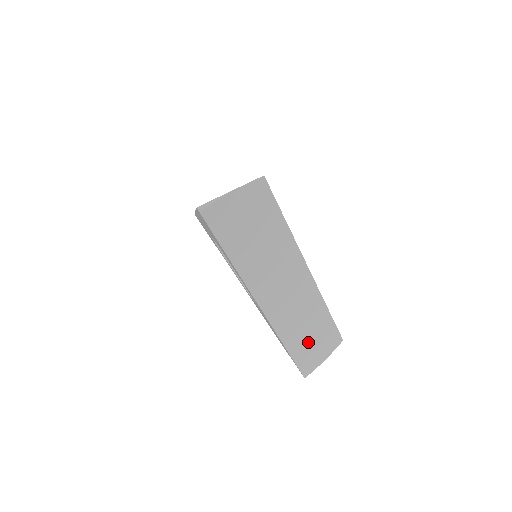
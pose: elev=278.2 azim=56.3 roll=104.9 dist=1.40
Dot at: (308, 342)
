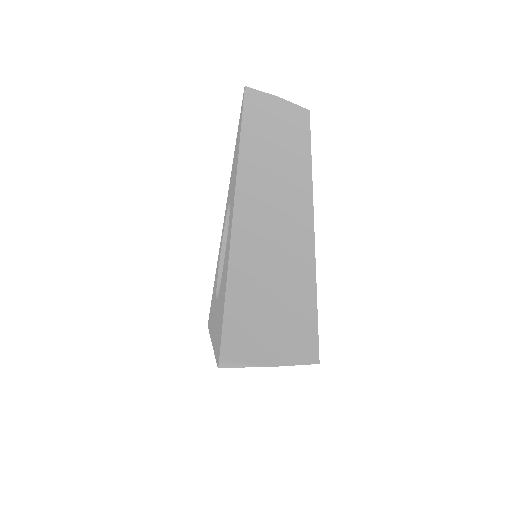
Dot at: occluded
